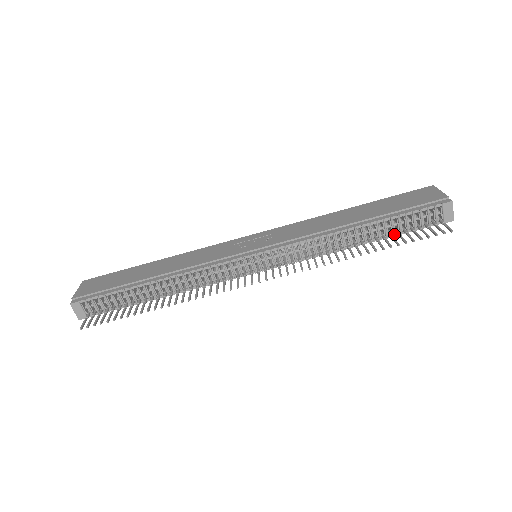
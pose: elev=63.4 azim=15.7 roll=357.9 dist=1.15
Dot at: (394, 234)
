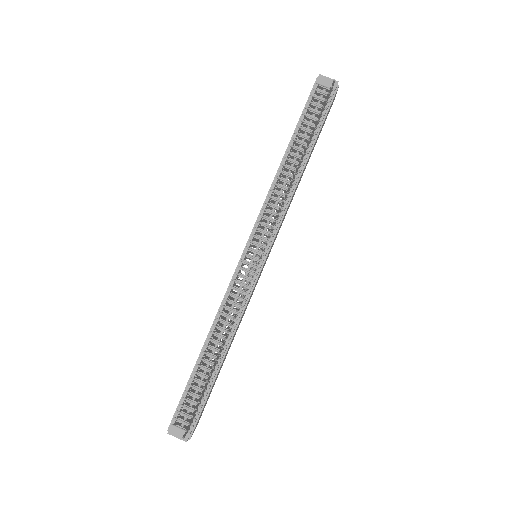
Dot at: (314, 133)
